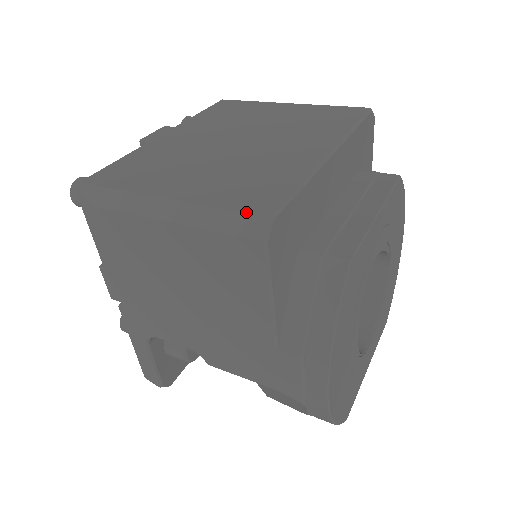
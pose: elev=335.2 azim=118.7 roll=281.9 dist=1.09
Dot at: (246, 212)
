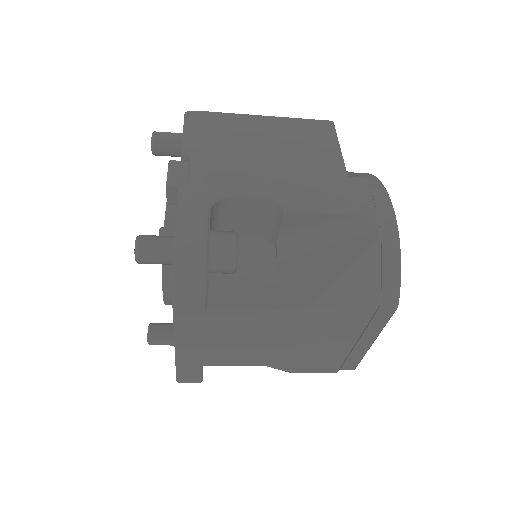
Dot at: occluded
